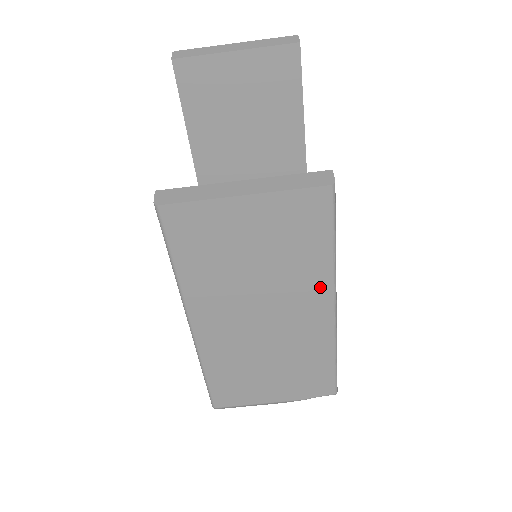
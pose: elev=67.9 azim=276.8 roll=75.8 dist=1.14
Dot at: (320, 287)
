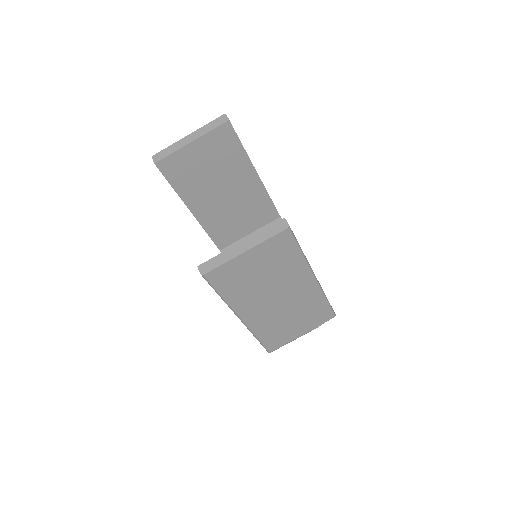
Dot at: (302, 272)
